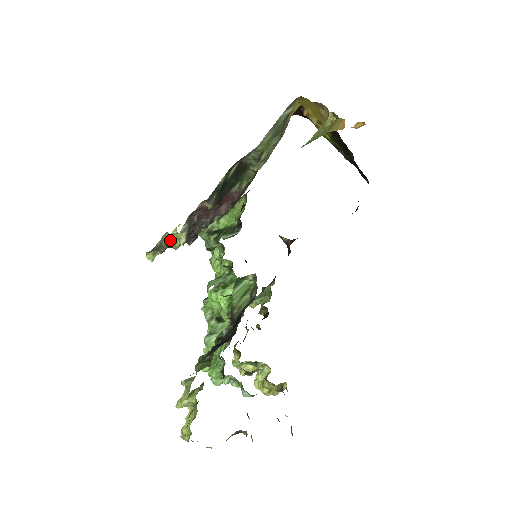
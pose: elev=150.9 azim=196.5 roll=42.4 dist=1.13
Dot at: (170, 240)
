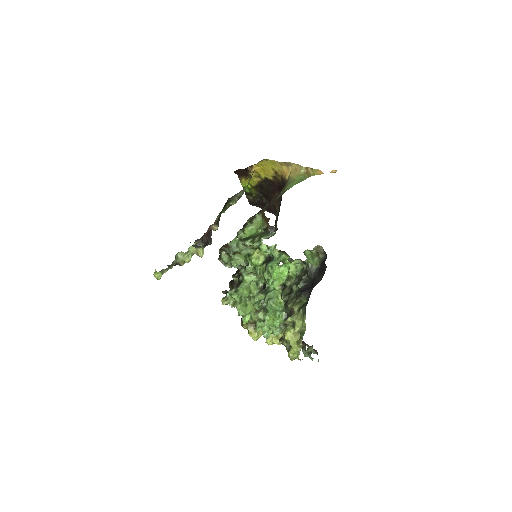
Dot at: (183, 257)
